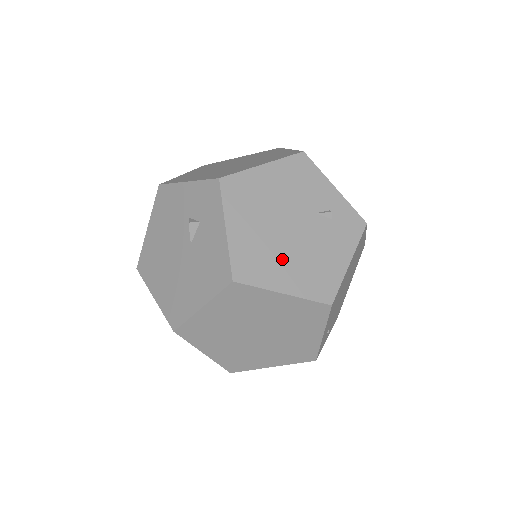
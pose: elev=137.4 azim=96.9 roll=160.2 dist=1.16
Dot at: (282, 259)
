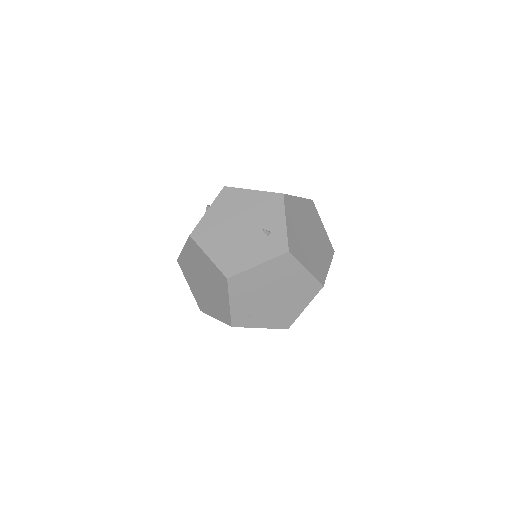
Dot at: (222, 240)
